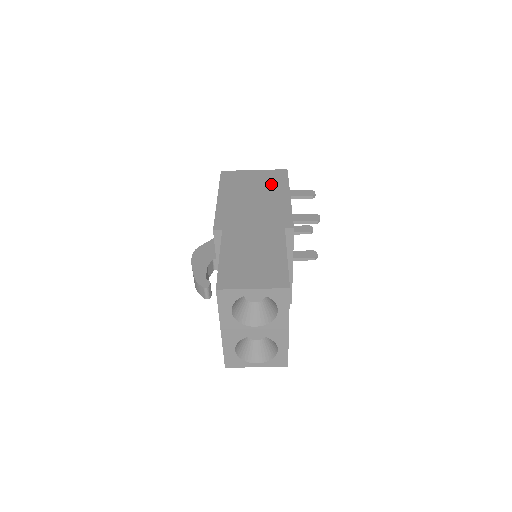
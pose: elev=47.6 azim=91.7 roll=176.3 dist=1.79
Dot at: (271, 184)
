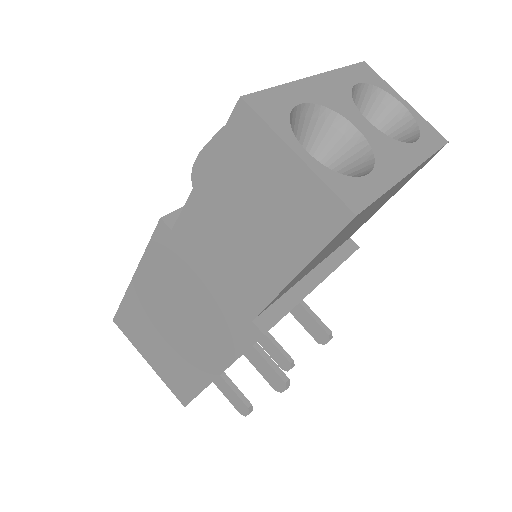
Dot at: occluded
